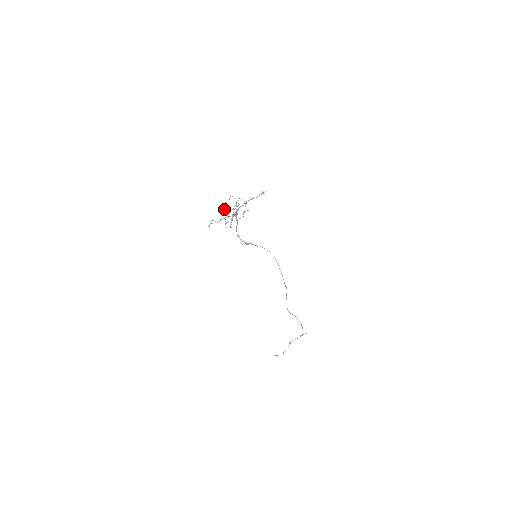
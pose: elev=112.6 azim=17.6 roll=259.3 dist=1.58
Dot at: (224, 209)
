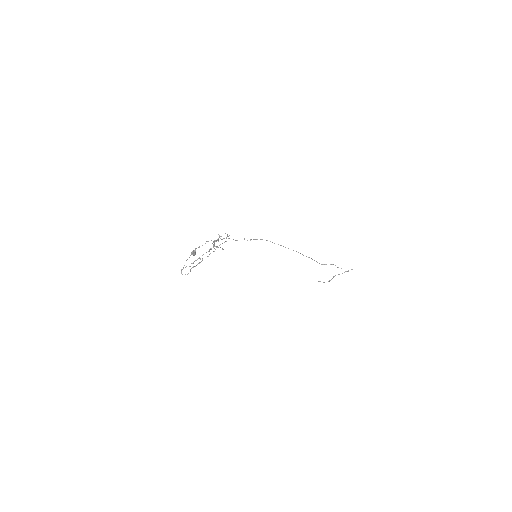
Dot at: (193, 255)
